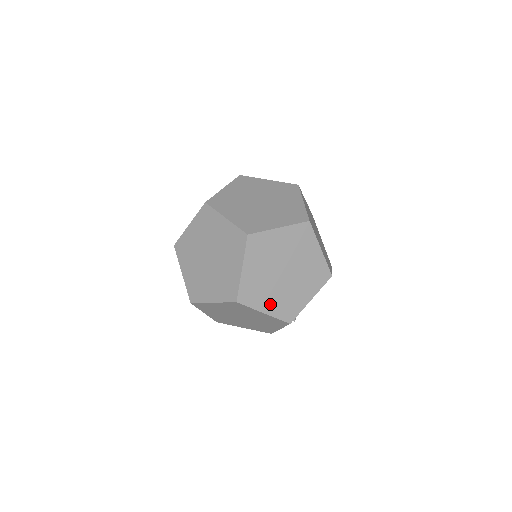
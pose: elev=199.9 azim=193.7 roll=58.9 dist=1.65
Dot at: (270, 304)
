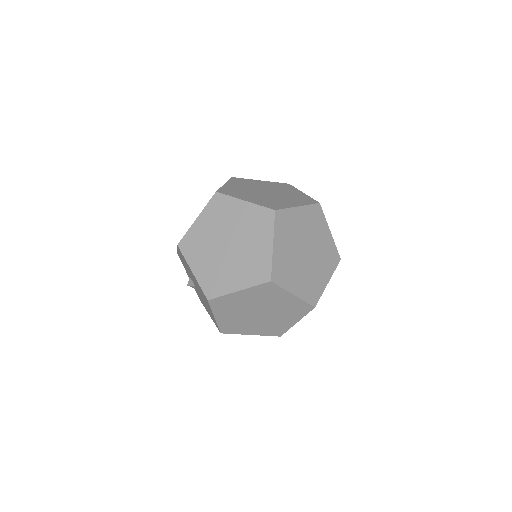
Dot at: (291, 203)
